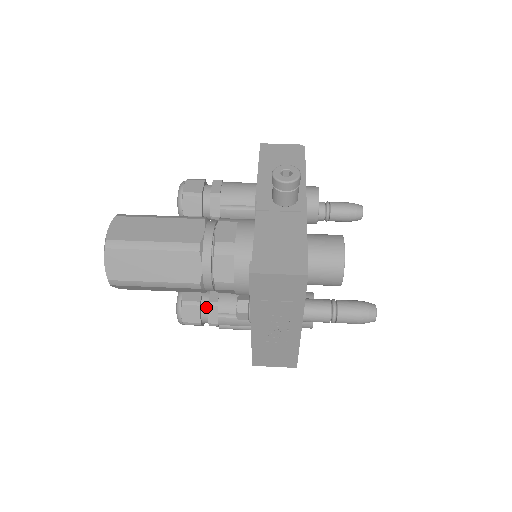
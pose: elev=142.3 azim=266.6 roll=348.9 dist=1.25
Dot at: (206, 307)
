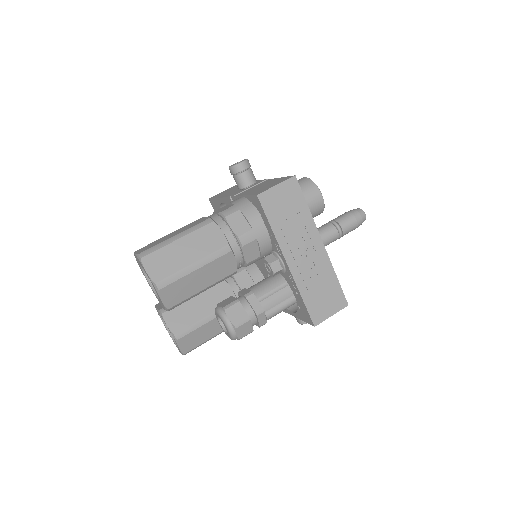
Dot at: (245, 302)
